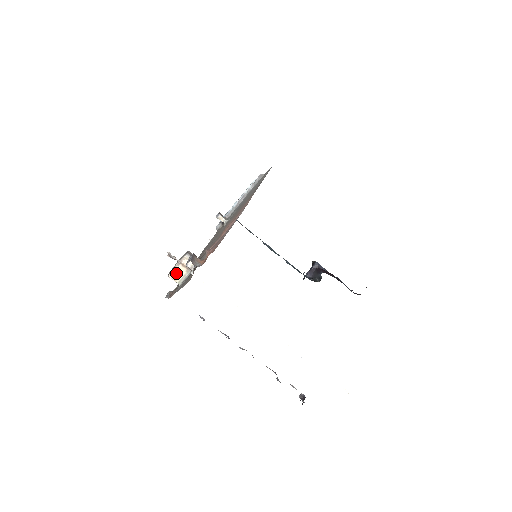
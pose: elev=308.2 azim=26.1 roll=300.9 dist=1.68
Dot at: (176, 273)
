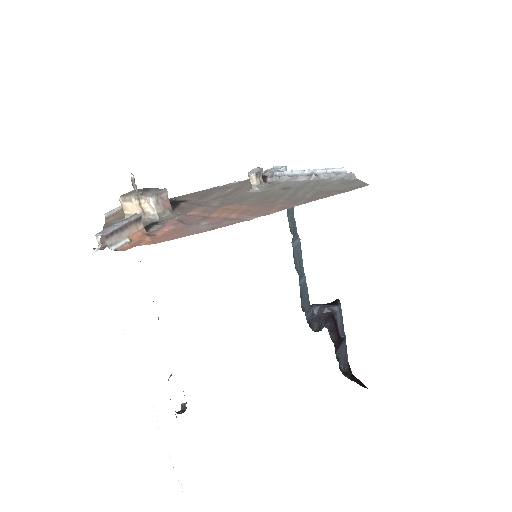
Dot at: (129, 203)
